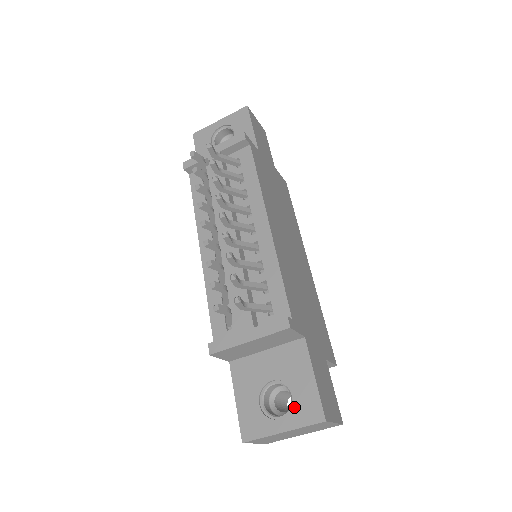
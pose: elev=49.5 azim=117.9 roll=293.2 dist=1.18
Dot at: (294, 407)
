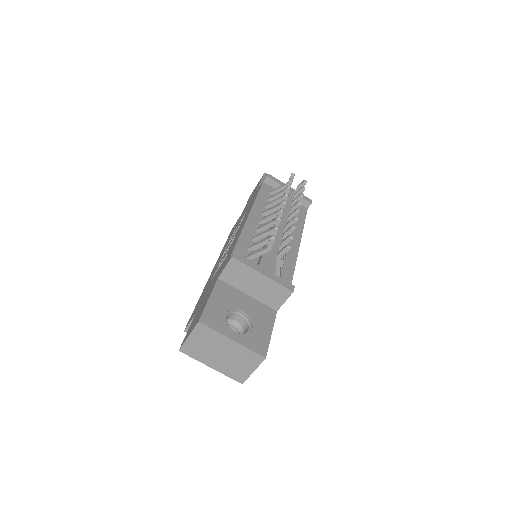
Dot at: (249, 335)
